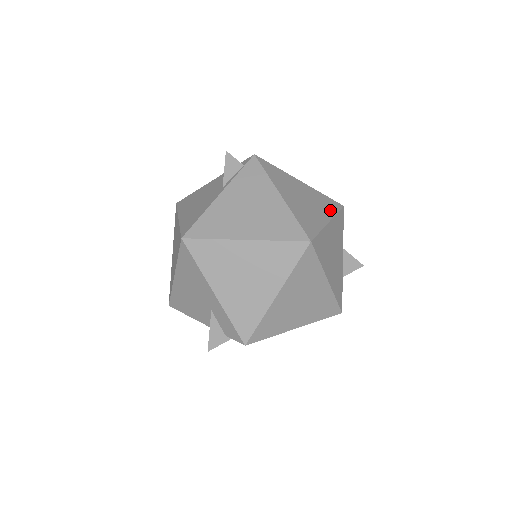
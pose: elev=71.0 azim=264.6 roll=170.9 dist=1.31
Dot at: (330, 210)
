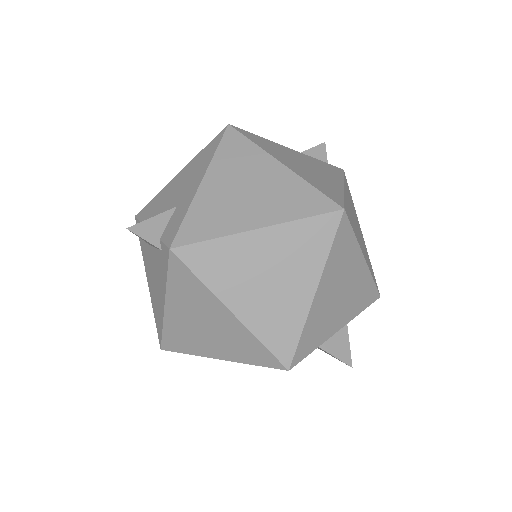
Dot at: (370, 267)
